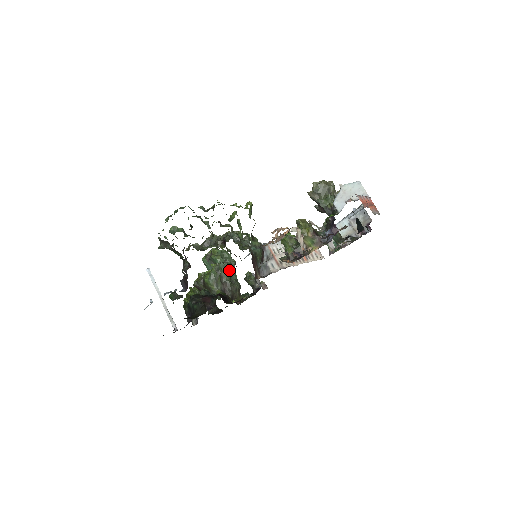
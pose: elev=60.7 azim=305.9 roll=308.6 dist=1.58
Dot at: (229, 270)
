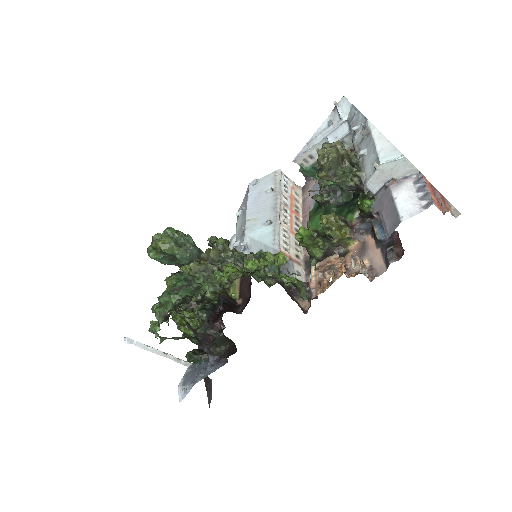
Dot at: occluded
